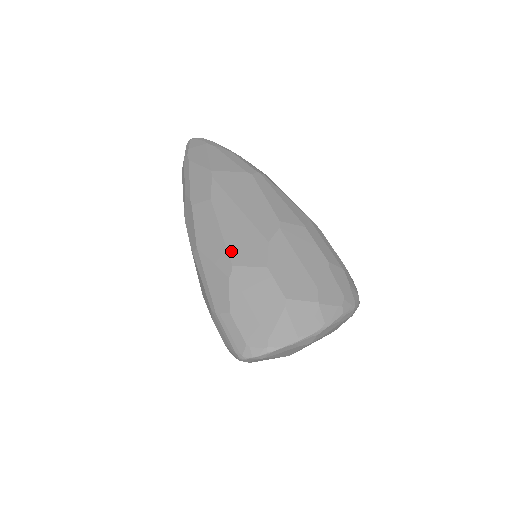
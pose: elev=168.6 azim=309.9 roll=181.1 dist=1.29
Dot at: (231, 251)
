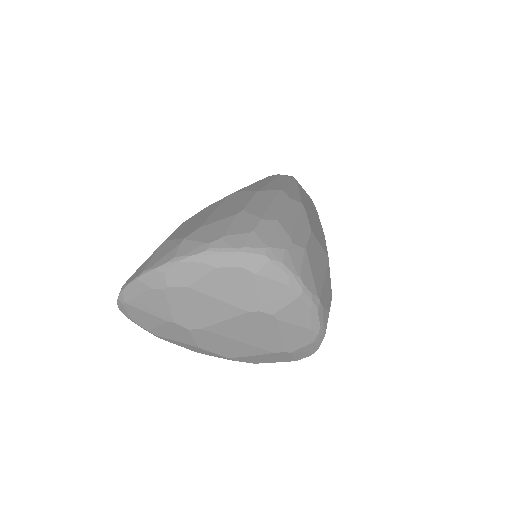
Dot at: occluded
